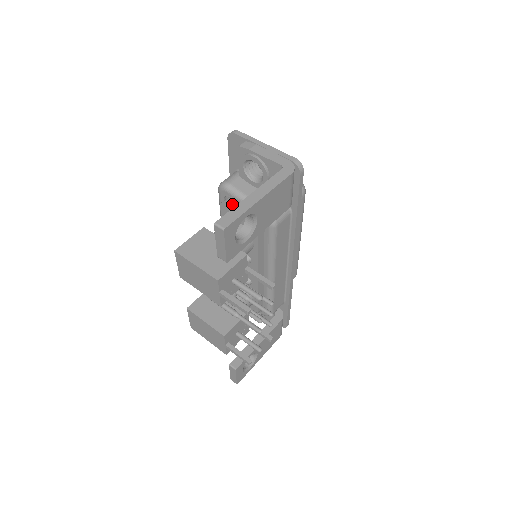
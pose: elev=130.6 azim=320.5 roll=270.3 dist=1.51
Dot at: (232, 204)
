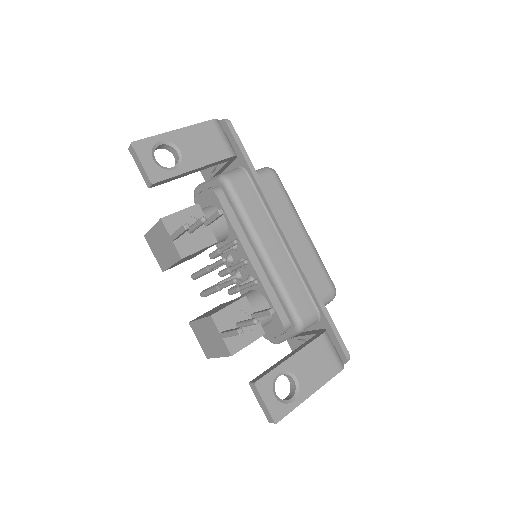
Dot at: (199, 194)
